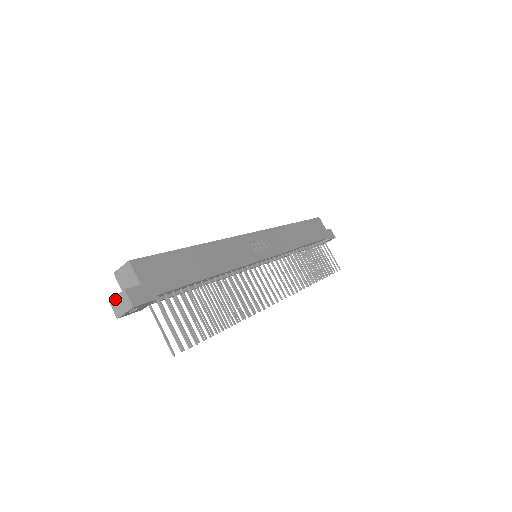
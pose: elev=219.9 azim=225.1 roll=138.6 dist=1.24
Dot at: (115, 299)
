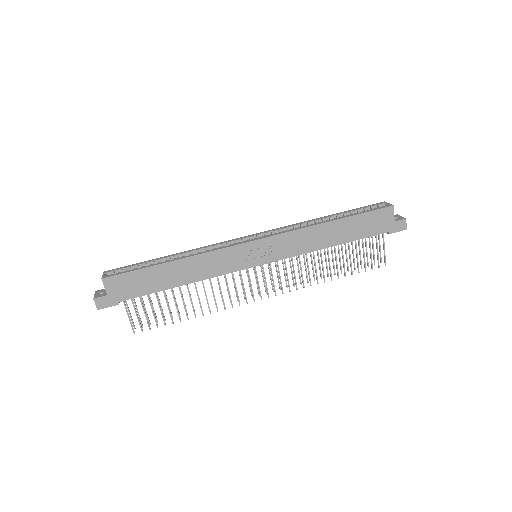
Dot at: (95, 295)
